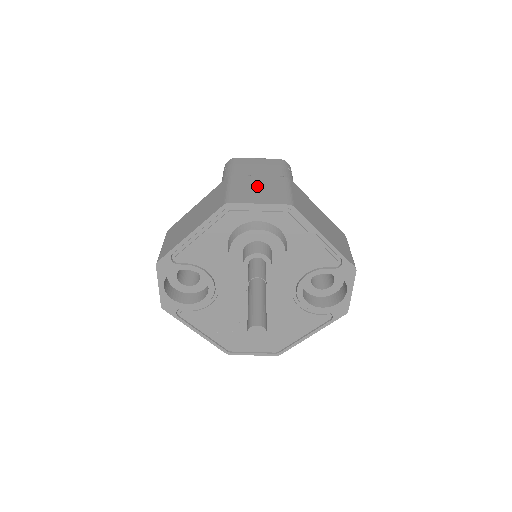
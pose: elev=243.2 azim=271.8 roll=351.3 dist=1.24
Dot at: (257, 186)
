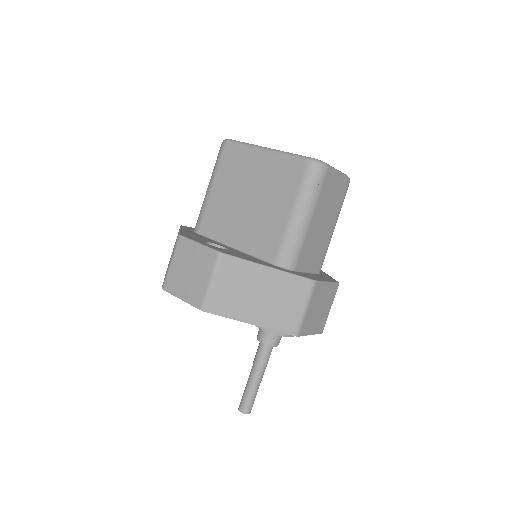
Dot at: (321, 304)
